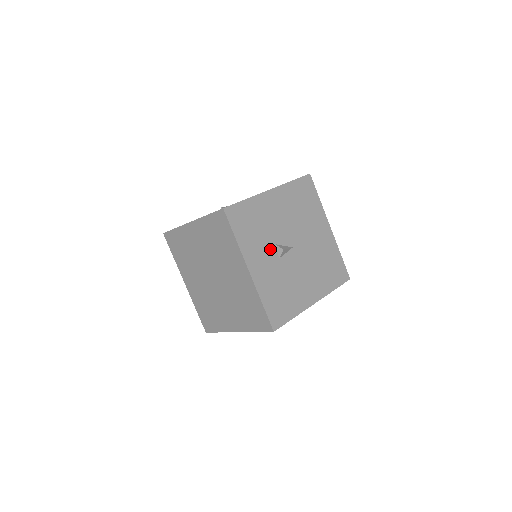
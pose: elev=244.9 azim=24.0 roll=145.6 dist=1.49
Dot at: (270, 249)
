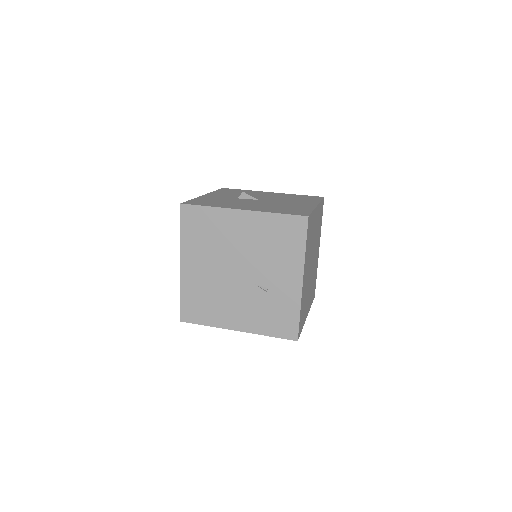
Dot at: occluded
